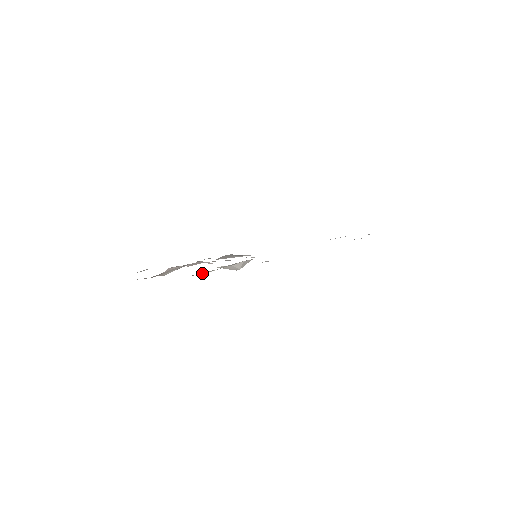
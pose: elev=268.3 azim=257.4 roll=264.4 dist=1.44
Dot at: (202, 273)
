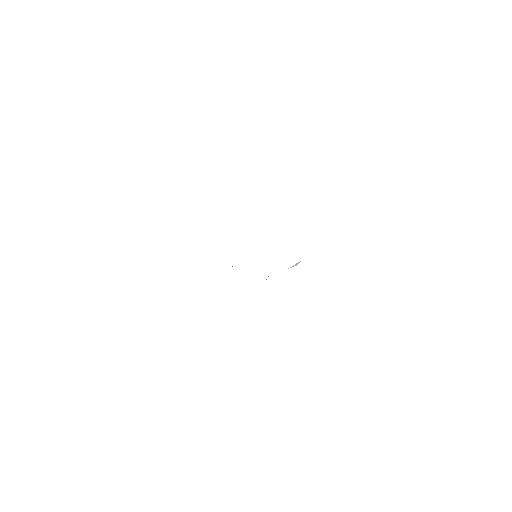
Dot at: occluded
